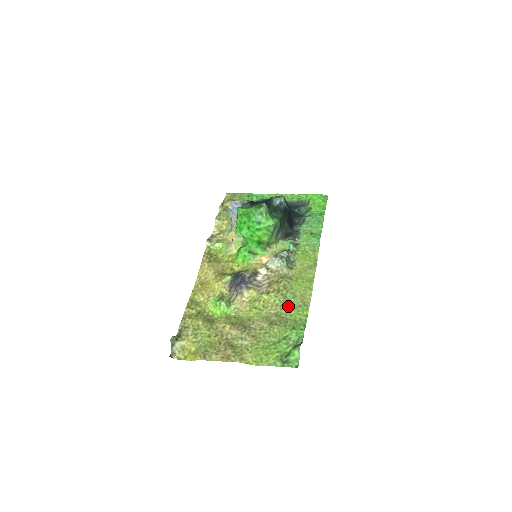
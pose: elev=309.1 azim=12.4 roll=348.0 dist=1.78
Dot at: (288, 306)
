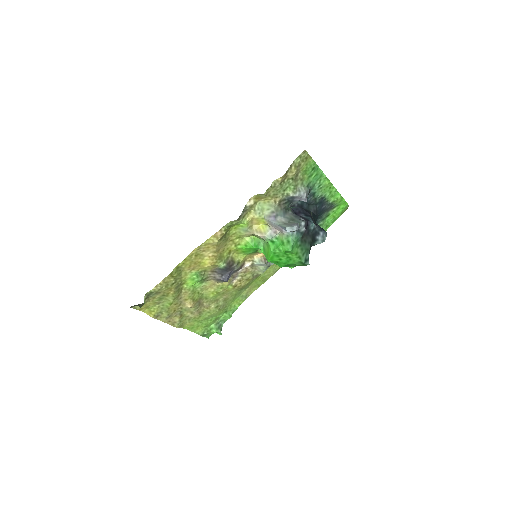
Dot at: (237, 296)
